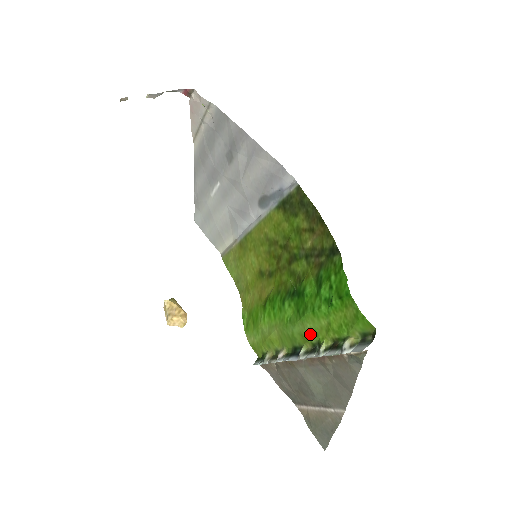
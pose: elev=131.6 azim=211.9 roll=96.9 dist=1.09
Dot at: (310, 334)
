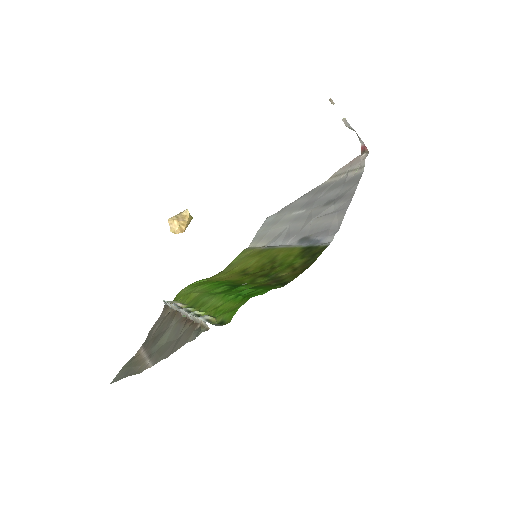
Dot at: (206, 305)
